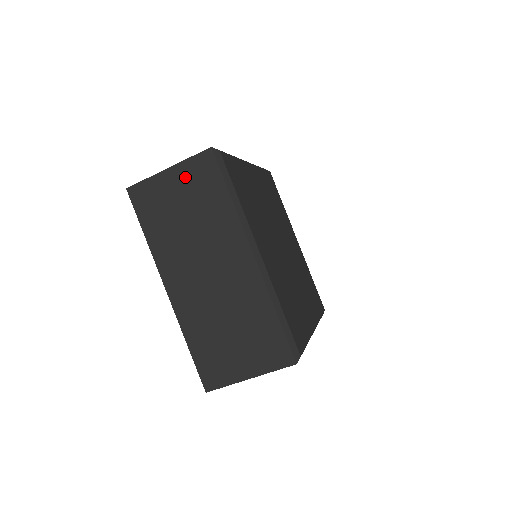
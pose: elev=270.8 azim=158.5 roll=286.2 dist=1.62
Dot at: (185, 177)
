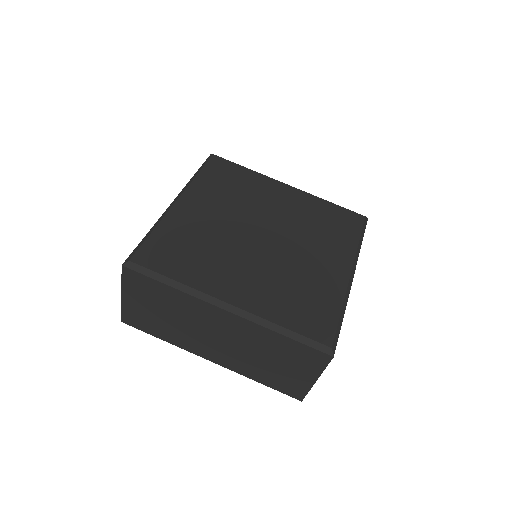
Dot at: occluded
